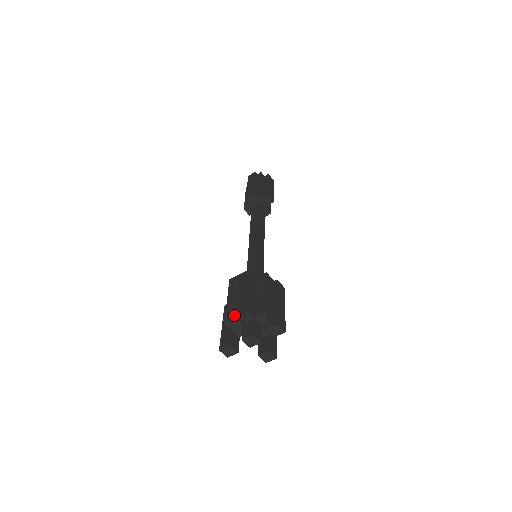
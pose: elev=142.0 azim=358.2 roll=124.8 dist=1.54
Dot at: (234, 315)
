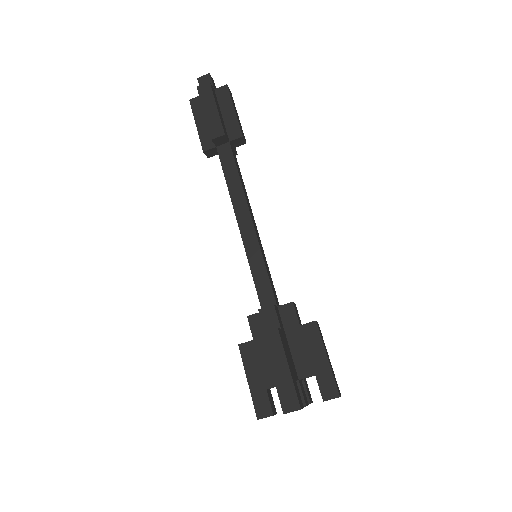
Dot at: (296, 405)
